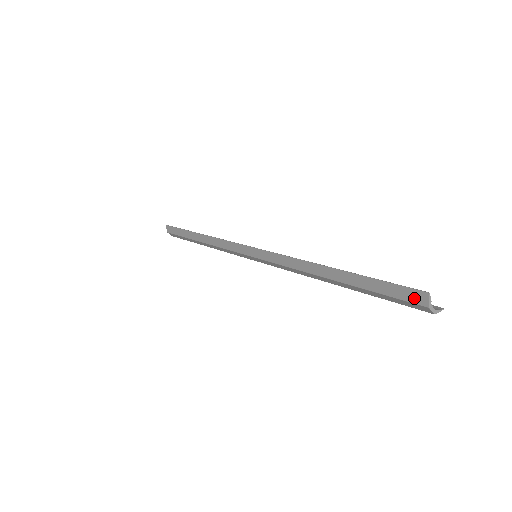
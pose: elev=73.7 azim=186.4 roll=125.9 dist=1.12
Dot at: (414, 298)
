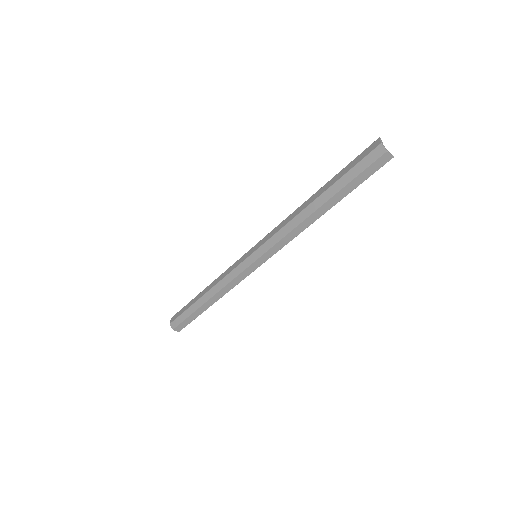
Dot at: (372, 148)
